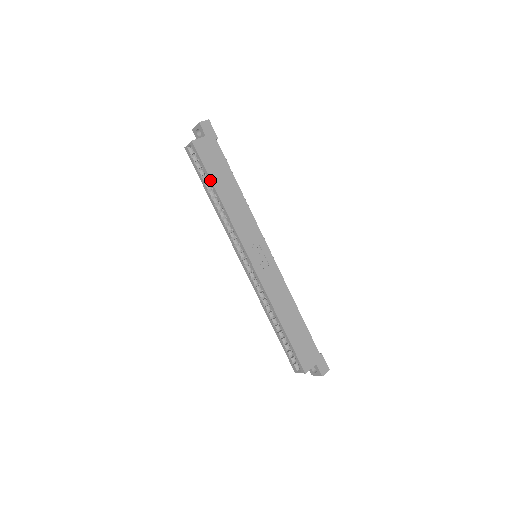
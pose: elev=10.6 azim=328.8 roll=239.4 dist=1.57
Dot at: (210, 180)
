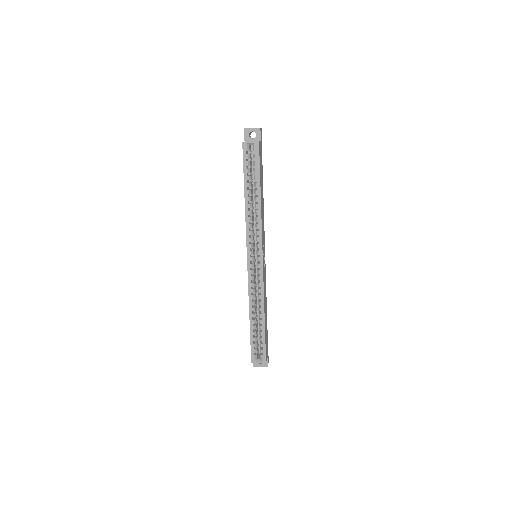
Dot at: (259, 180)
